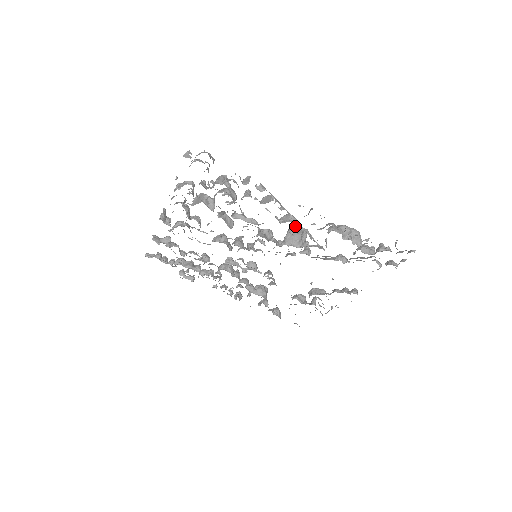
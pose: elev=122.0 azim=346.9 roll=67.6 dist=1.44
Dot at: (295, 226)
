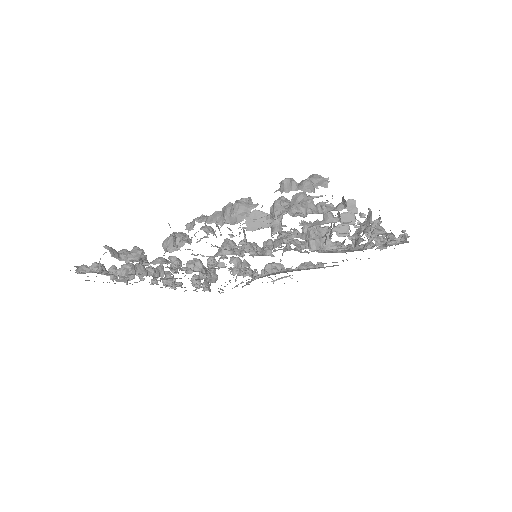
Dot at: (348, 237)
